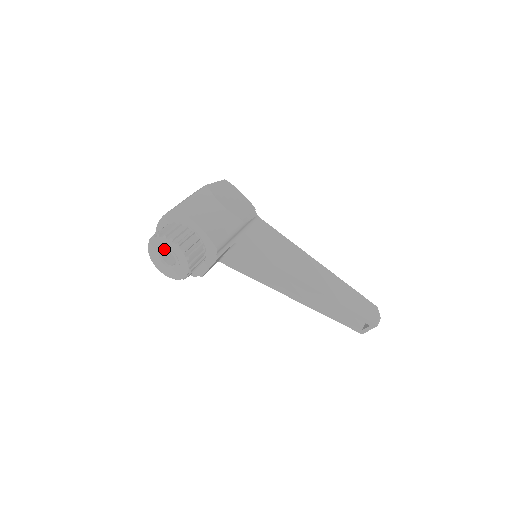
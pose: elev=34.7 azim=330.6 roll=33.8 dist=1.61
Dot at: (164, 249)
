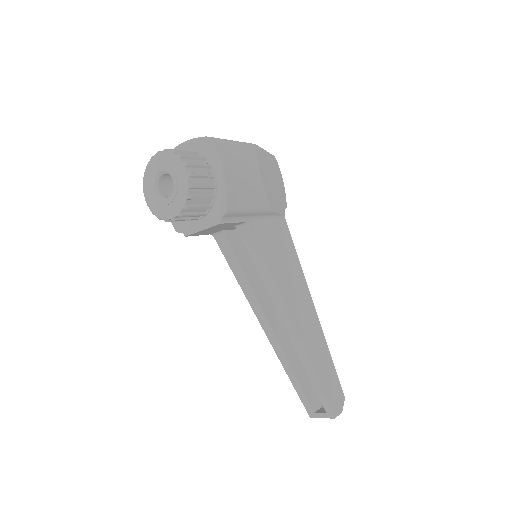
Dot at: (168, 171)
